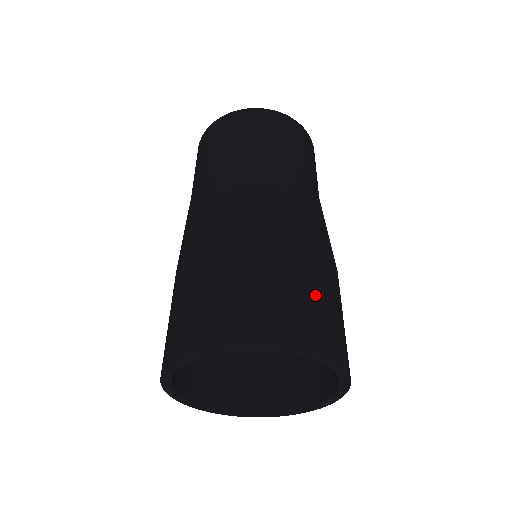
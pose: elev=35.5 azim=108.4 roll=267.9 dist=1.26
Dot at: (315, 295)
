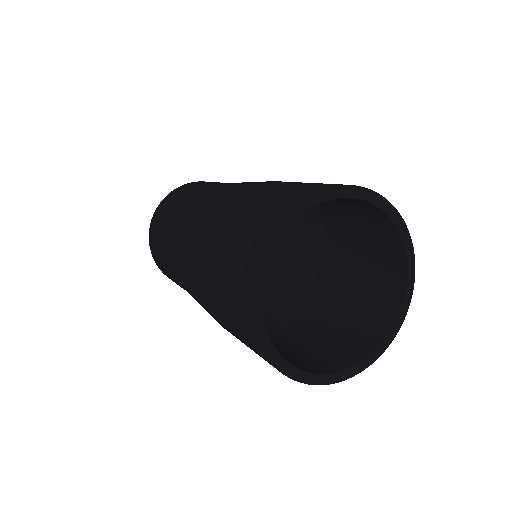
Dot at: (299, 183)
